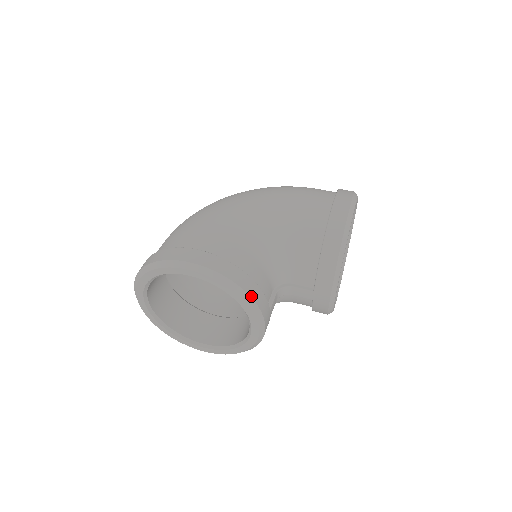
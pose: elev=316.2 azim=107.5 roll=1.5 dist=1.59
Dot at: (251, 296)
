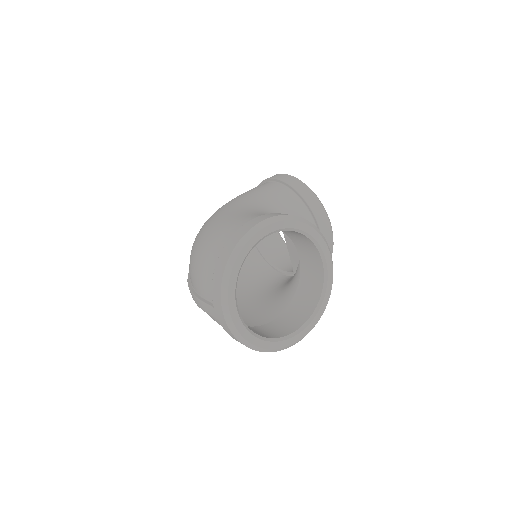
Dot at: (312, 224)
